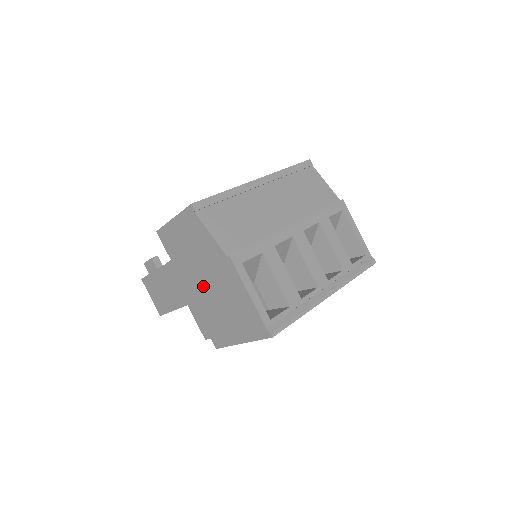
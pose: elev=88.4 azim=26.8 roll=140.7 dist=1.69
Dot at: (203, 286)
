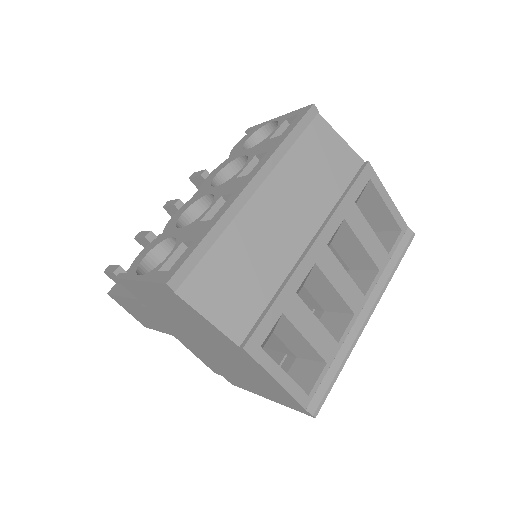
Dot at: (204, 345)
